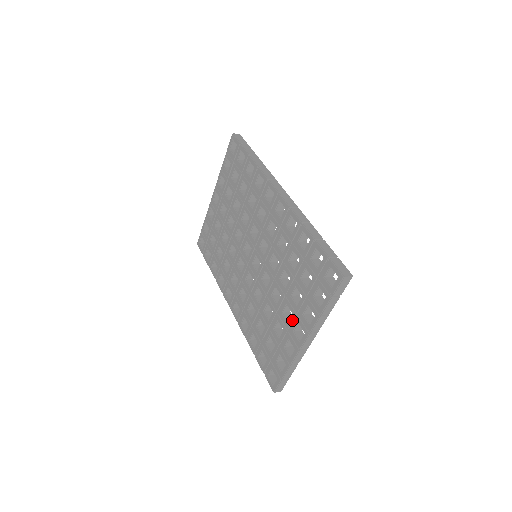
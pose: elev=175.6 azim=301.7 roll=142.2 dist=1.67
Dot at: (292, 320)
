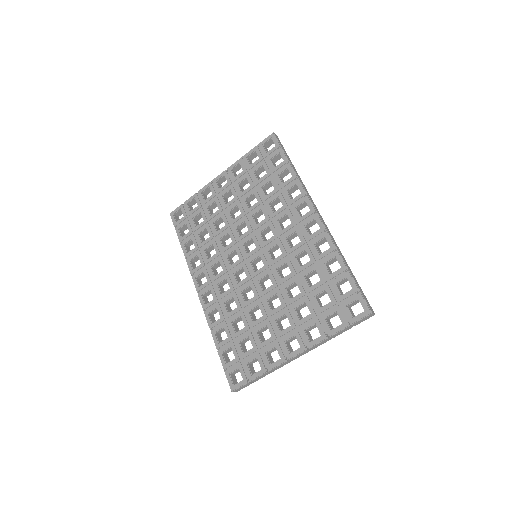
Dot at: (288, 331)
